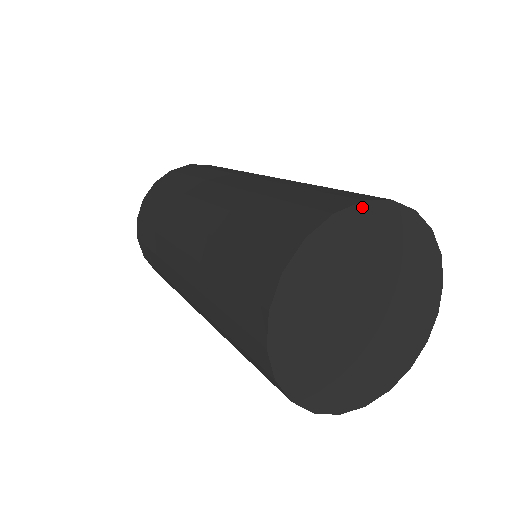
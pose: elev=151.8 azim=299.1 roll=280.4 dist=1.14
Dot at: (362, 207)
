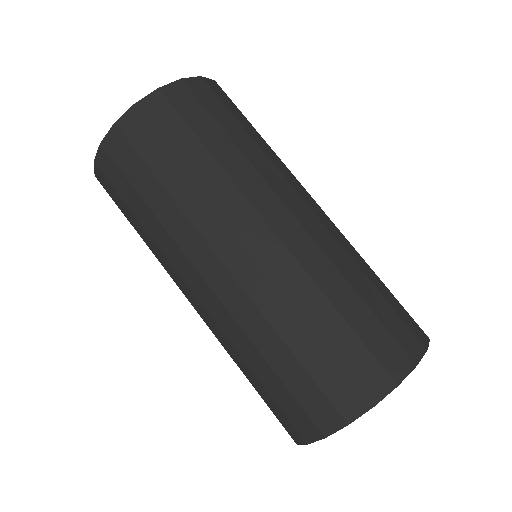
Dot at: (395, 387)
